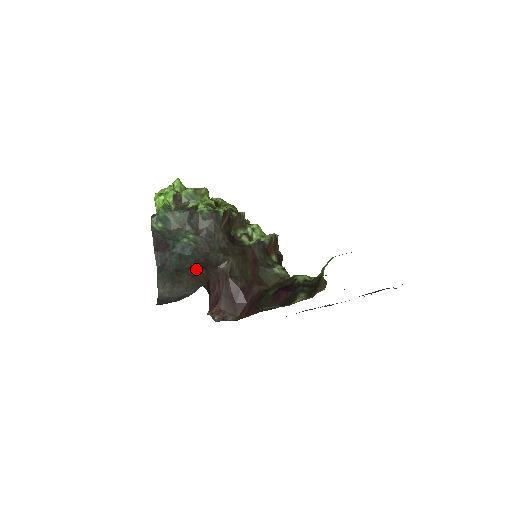
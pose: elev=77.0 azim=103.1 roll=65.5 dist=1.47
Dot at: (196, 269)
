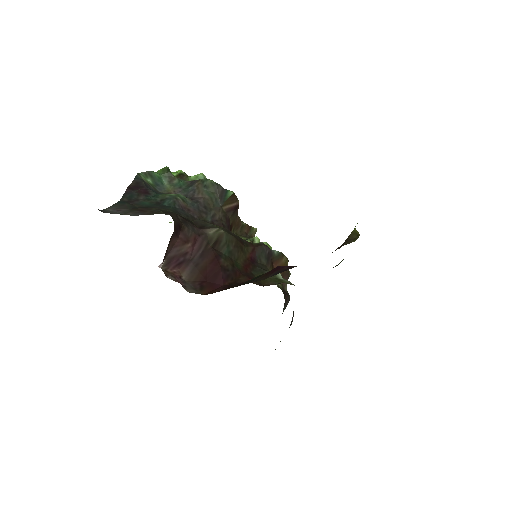
Dot at: occluded
